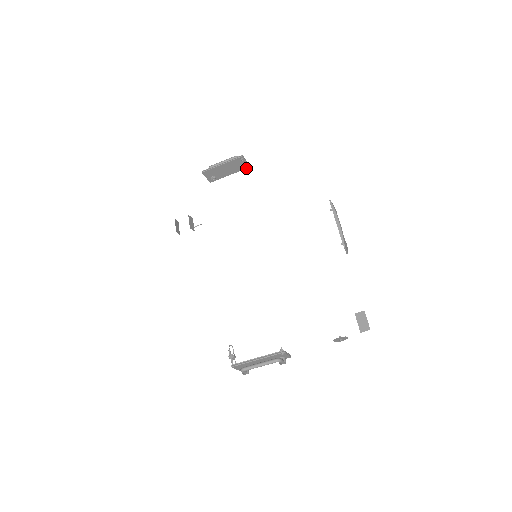
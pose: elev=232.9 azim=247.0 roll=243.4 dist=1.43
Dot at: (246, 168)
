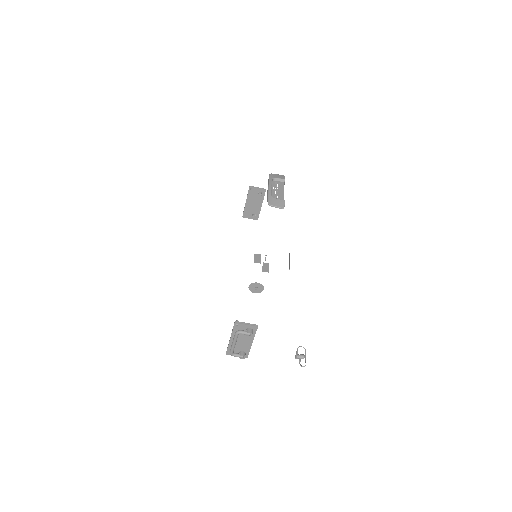
Dot at: occluded
